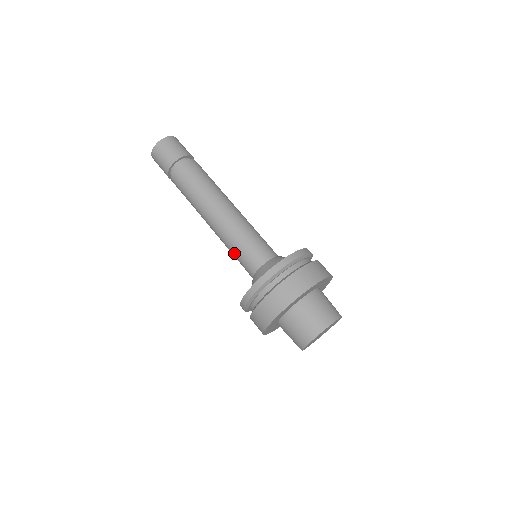
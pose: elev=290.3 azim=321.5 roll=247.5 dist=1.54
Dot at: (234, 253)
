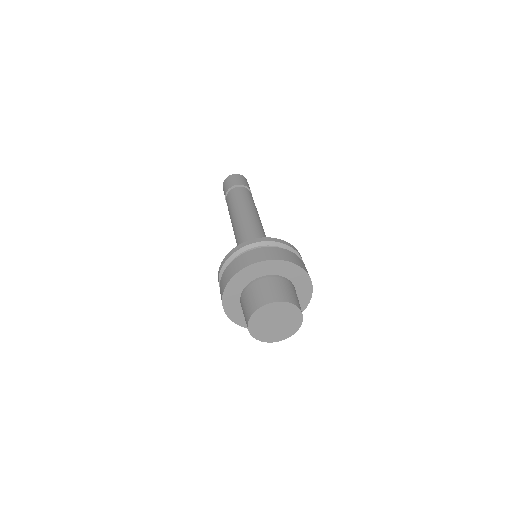
Dot at: (244, 239)
